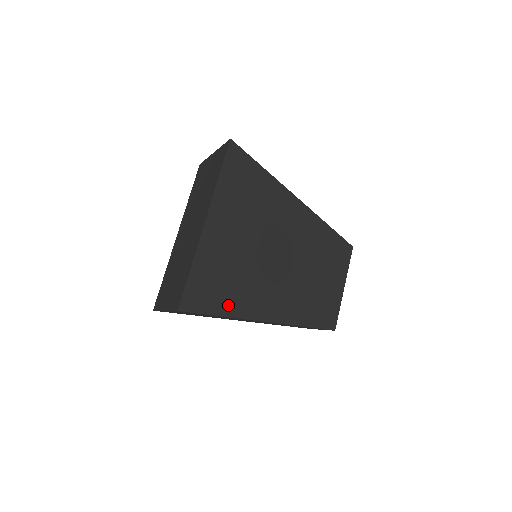
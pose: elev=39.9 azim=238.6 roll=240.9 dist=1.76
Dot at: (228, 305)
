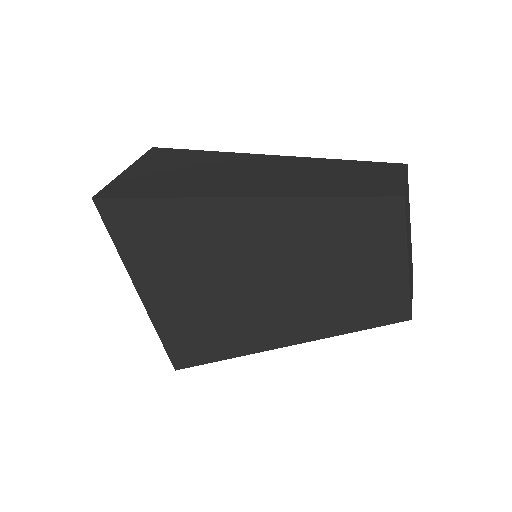
Dot at: (222, 350)
